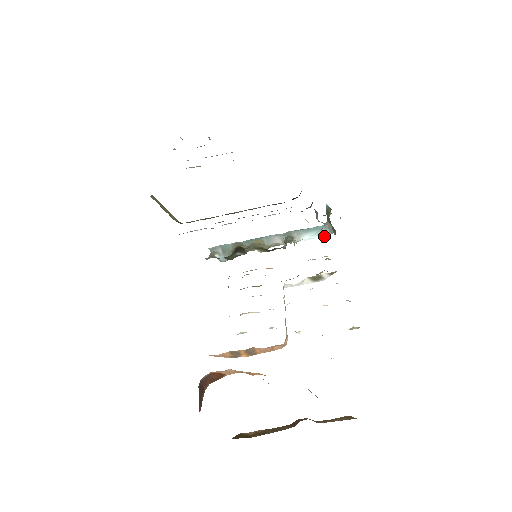
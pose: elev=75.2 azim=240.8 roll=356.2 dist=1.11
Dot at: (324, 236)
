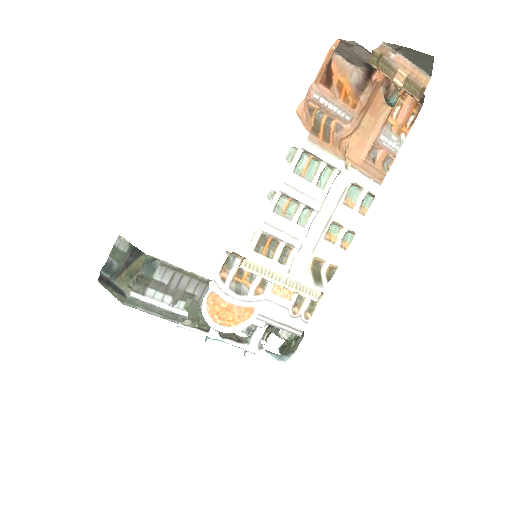
Dot at: (285, 361)
